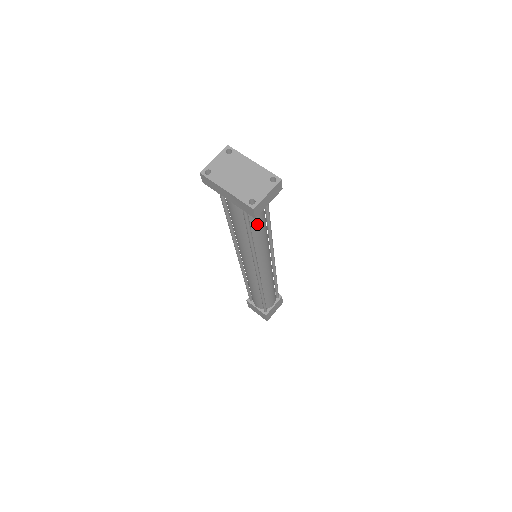
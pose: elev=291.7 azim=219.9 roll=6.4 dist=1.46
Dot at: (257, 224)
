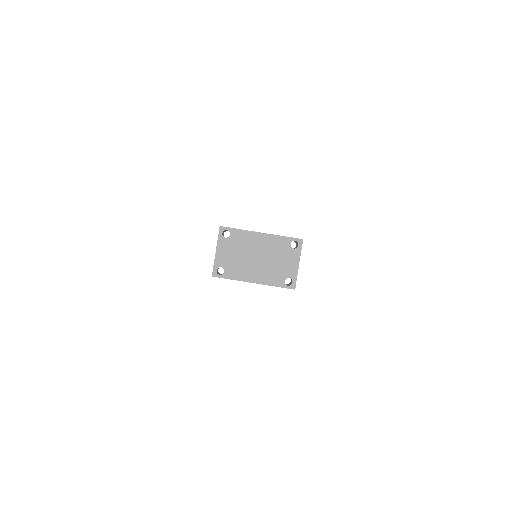
Dot at: occluded
